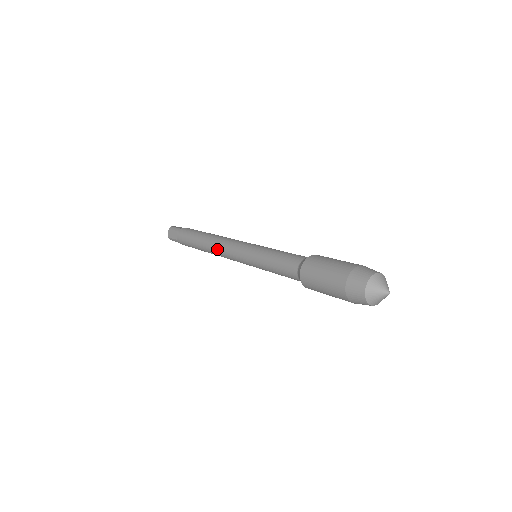
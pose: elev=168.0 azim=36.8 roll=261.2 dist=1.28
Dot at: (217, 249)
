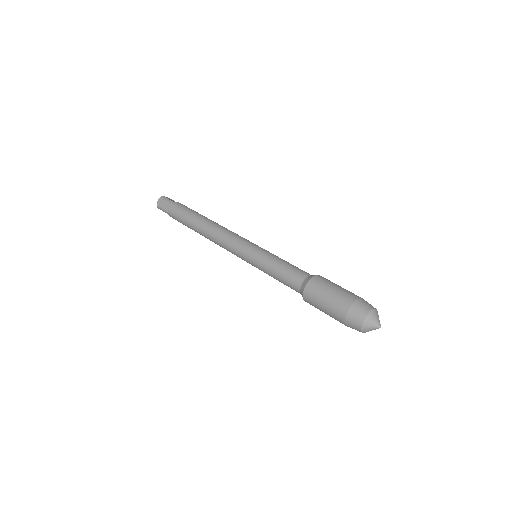
Dot at: (216, 237)
